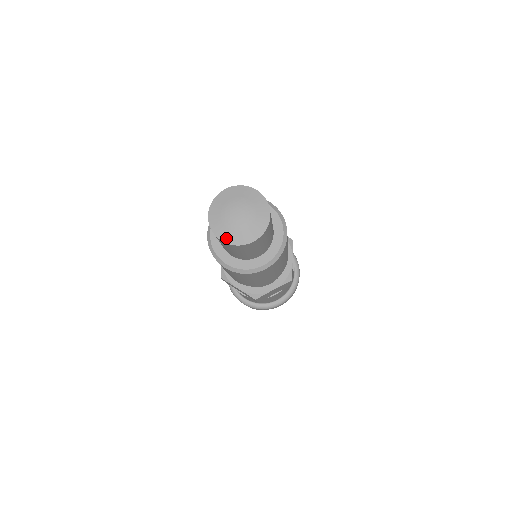
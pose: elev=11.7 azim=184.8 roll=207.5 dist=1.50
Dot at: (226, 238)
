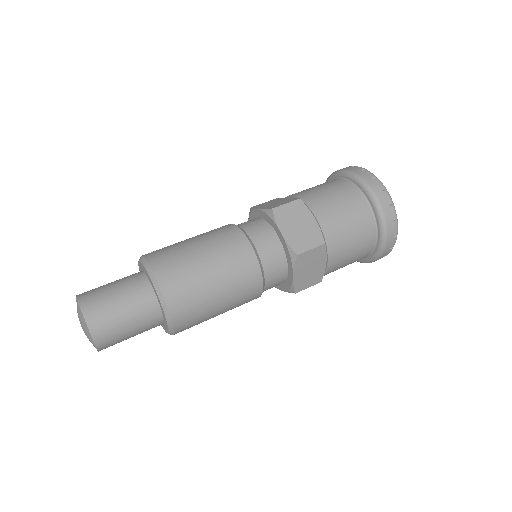
Dot at: occluded
